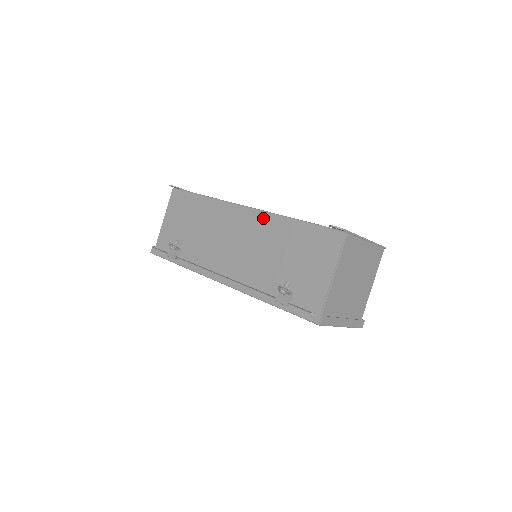
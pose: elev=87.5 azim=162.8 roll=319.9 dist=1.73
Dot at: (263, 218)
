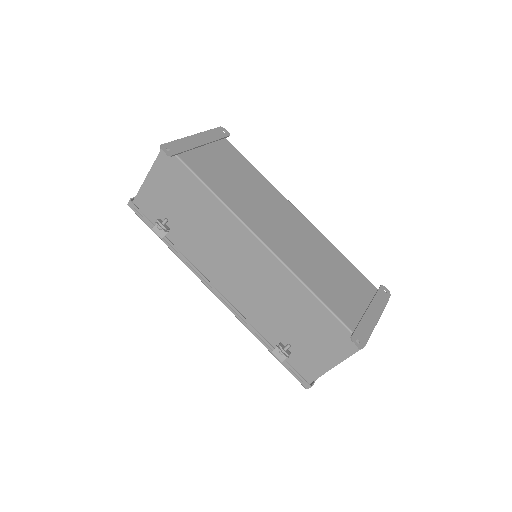
Dot at: (281, 271)
